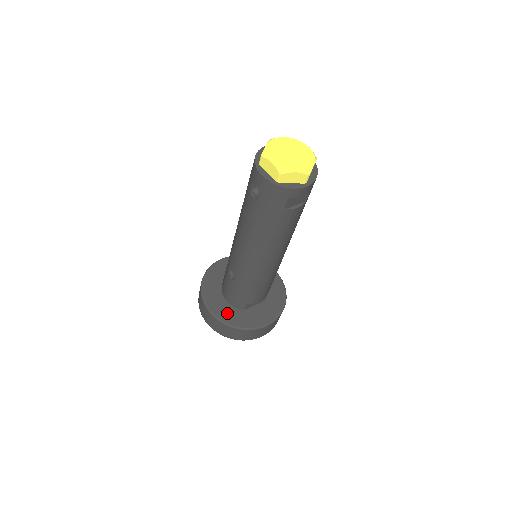
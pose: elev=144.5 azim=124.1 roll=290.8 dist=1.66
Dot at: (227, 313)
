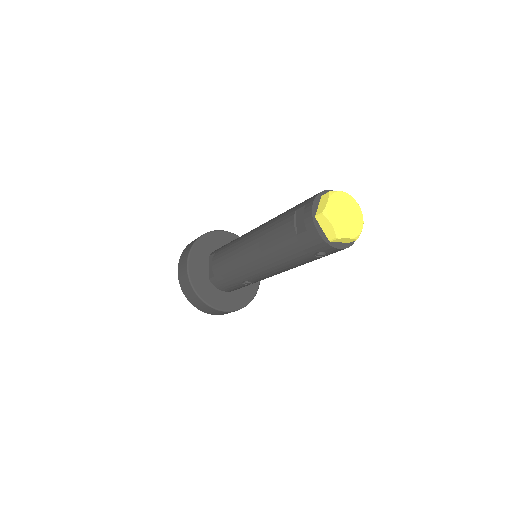
Dot at: (238, 299)
